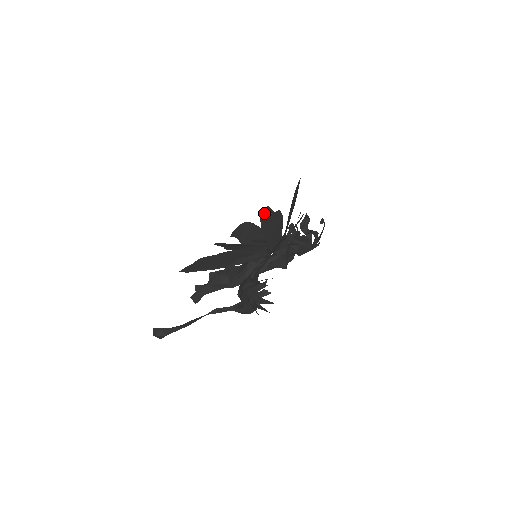
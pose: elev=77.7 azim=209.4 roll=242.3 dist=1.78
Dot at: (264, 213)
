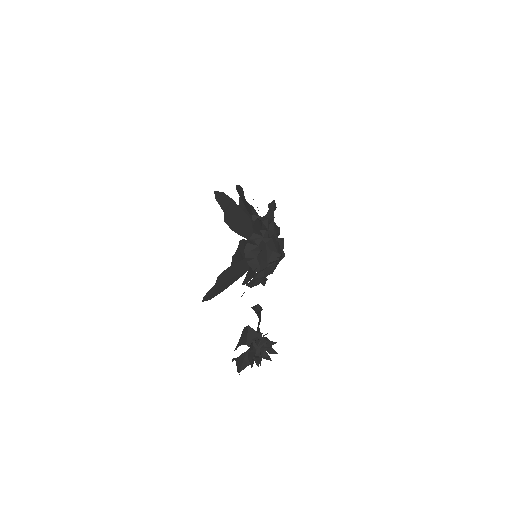
Dot at: (208, 298)
